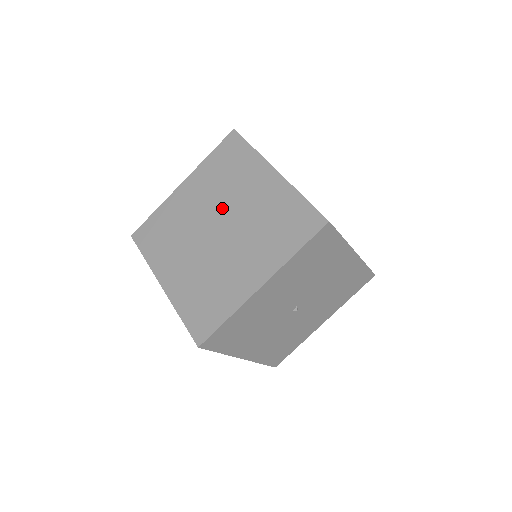
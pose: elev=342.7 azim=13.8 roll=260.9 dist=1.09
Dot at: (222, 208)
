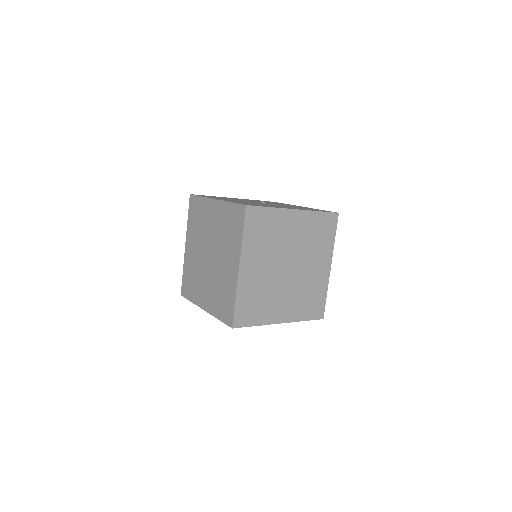
Dot at: (216, 248)
